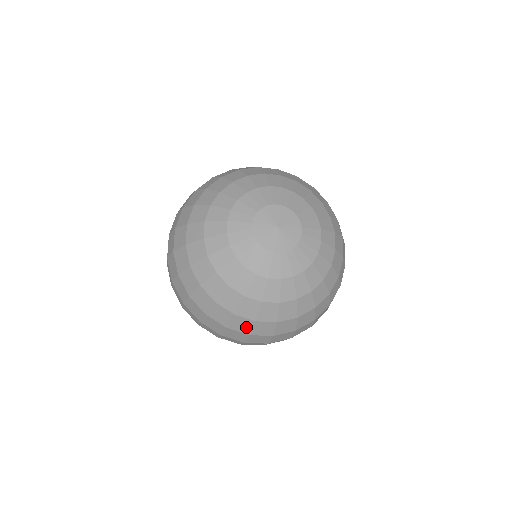
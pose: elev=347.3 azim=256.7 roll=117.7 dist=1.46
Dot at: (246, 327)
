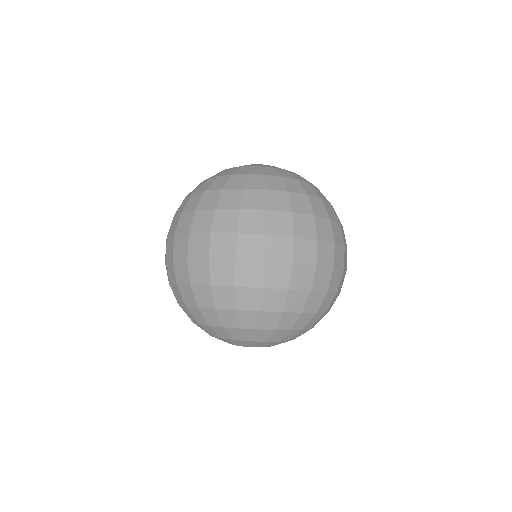
Dot at: (235, 200)
